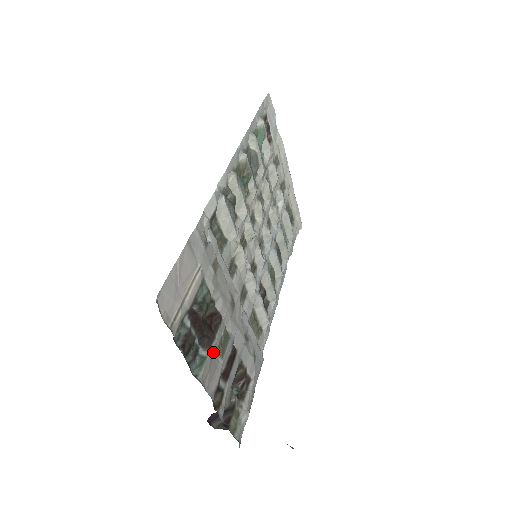
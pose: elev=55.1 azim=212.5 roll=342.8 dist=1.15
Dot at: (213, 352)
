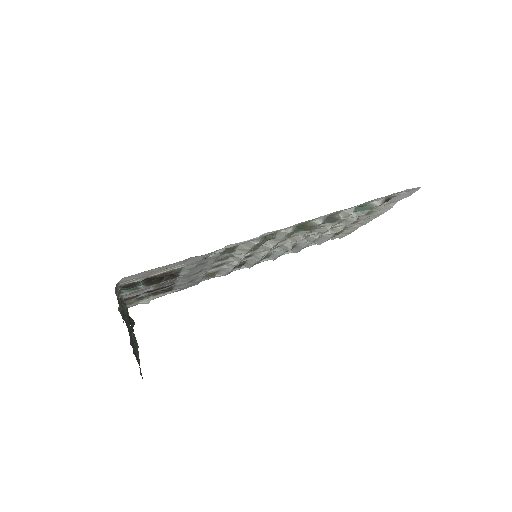
Dot at: (150, 286)
